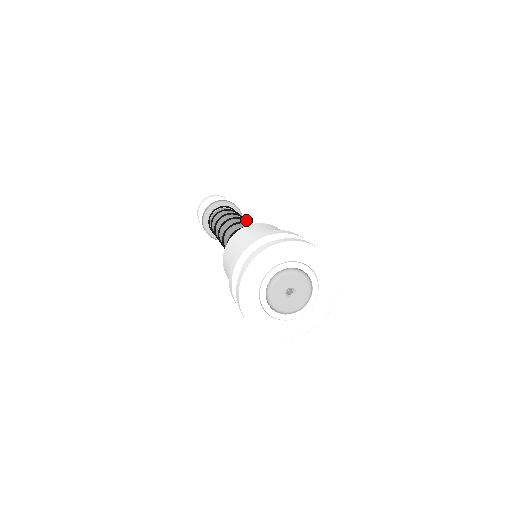
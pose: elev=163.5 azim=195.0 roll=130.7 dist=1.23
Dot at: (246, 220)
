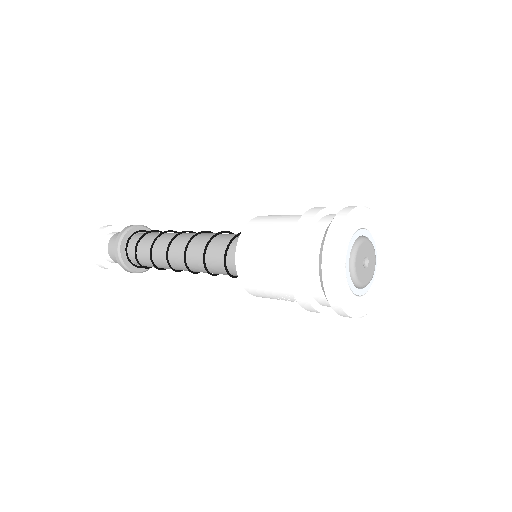
Dot at: occluded
